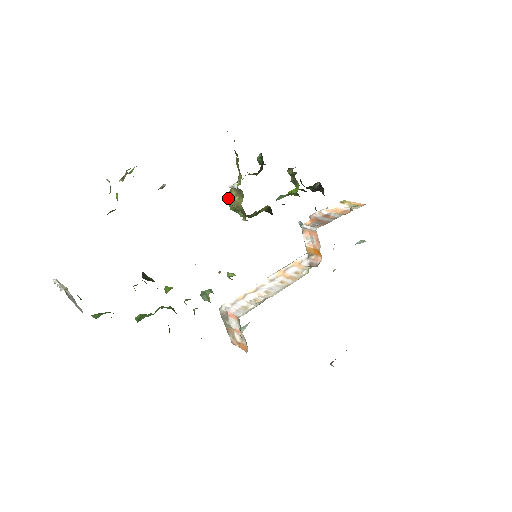
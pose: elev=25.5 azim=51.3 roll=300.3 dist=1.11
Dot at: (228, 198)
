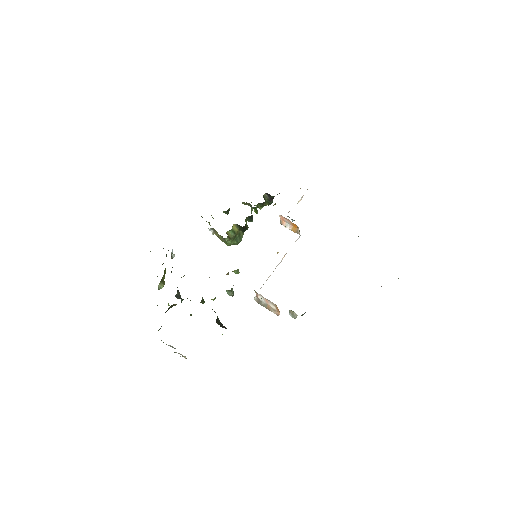
Dot at: occluded
